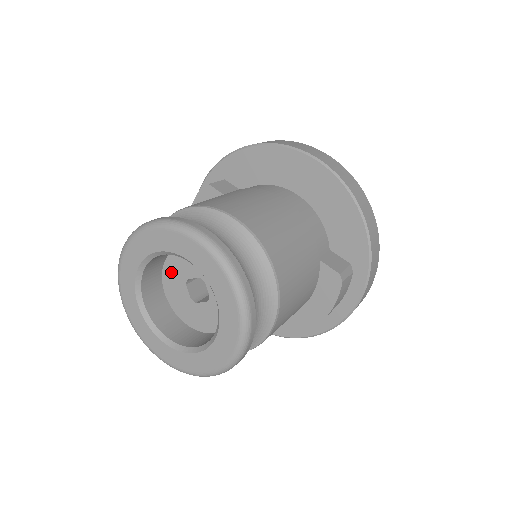
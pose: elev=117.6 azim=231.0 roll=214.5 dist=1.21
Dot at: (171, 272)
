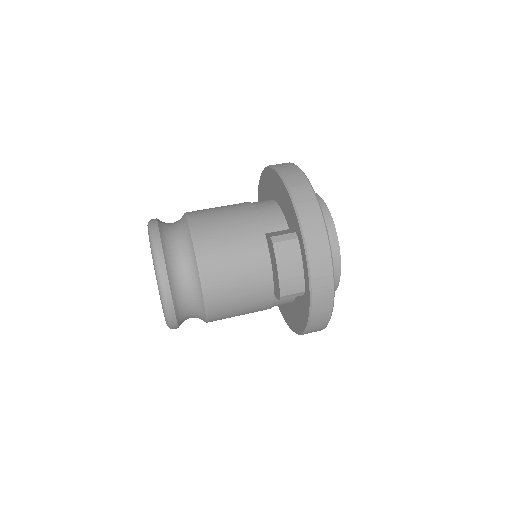
Dot at: occluded
